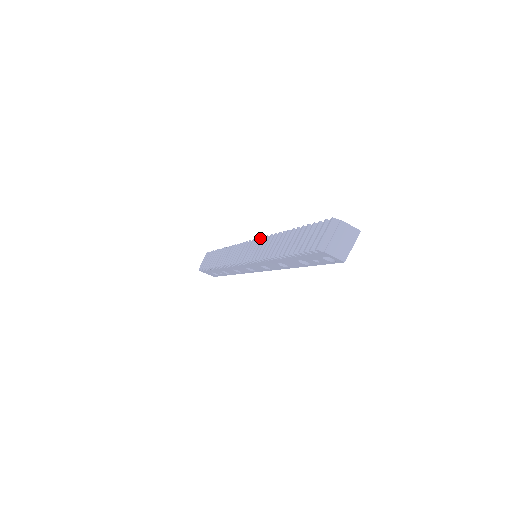
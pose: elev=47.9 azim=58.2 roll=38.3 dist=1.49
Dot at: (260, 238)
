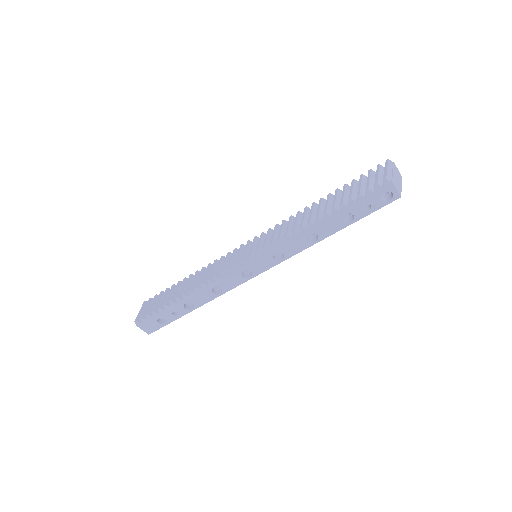
Dot at: (270, 228)
